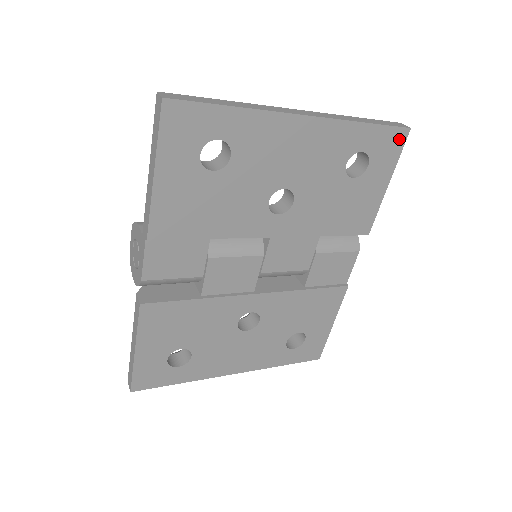
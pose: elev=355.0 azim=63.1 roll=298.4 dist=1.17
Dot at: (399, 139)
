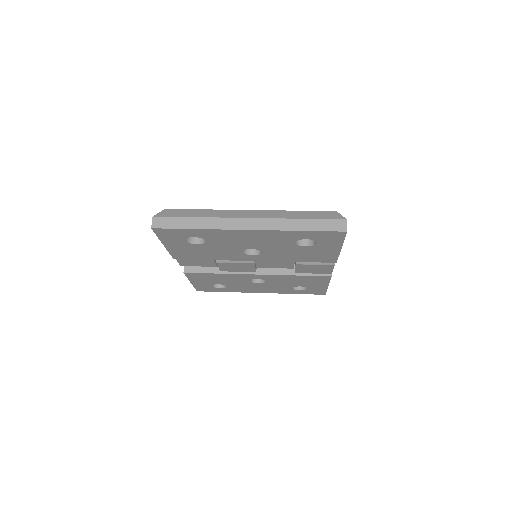
Dot at: (339, 235)
